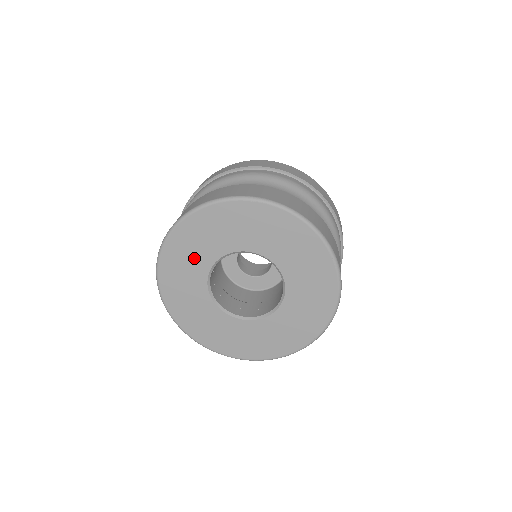
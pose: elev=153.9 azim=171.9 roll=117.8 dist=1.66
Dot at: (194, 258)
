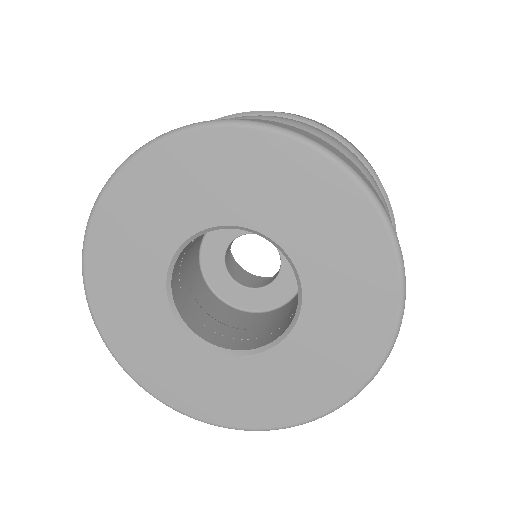
Dot at: (180, 201)
